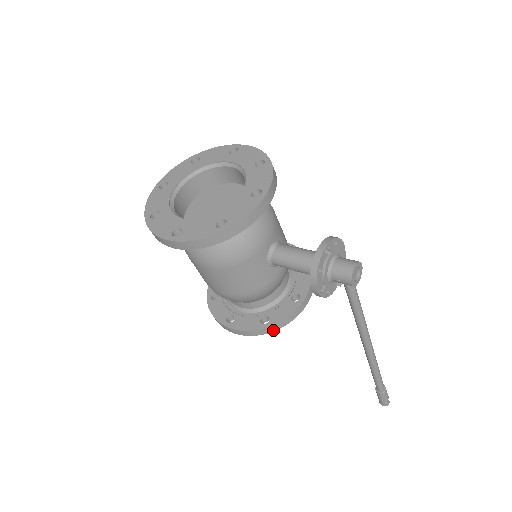
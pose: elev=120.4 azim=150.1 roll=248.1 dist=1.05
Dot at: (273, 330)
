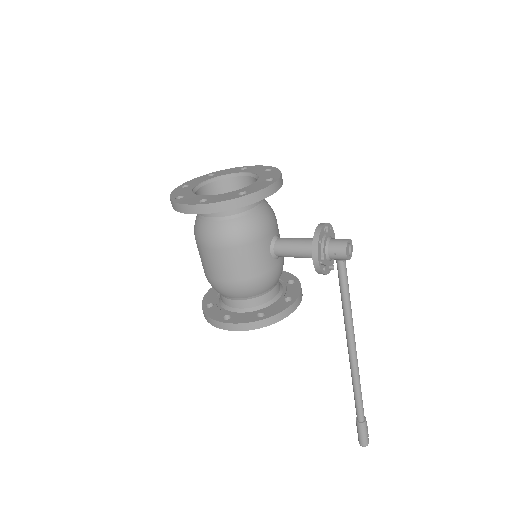
Dot at: (268, 324)
